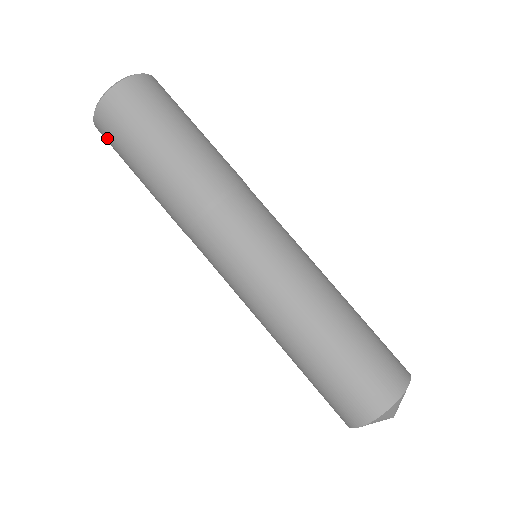
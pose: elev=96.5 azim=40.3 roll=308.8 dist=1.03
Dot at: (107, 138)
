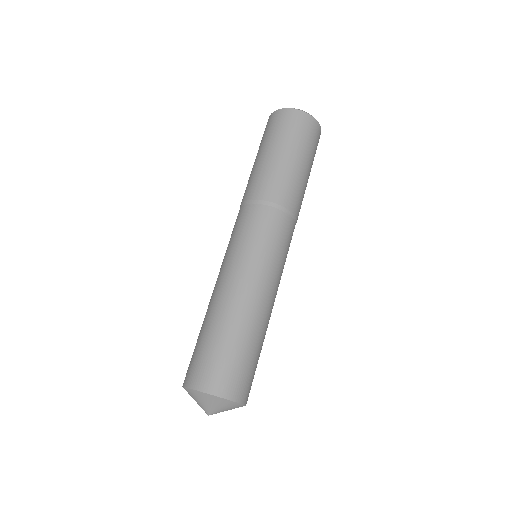
Dot at: (269, 125)
